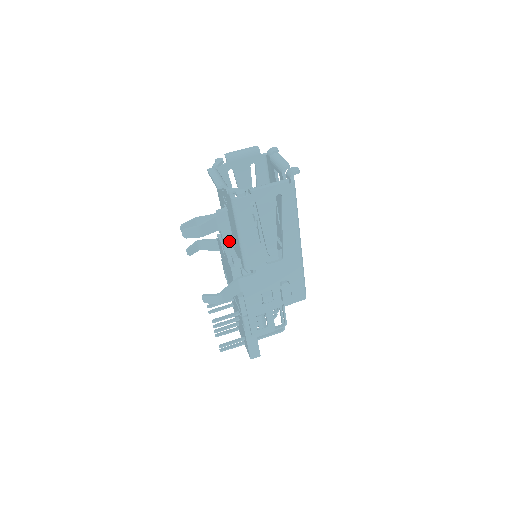
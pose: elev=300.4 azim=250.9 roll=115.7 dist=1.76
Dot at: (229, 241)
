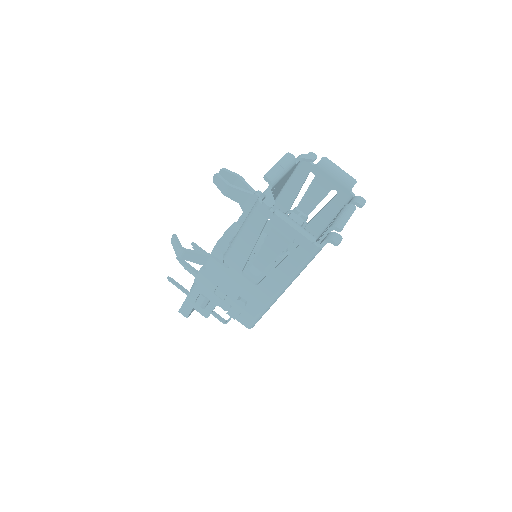
Dot at: occluded
